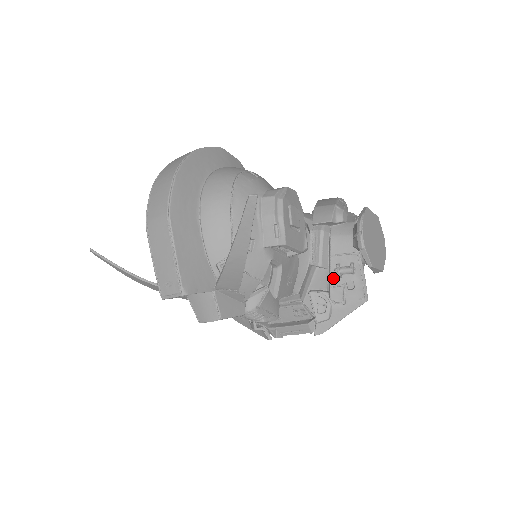
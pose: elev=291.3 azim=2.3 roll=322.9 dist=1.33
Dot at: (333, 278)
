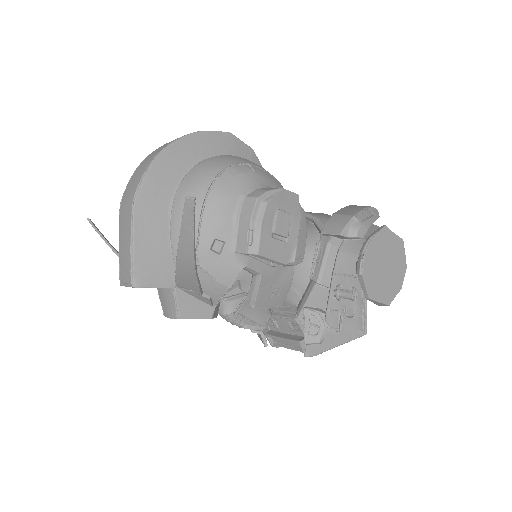
Dot at: (332, 299)
